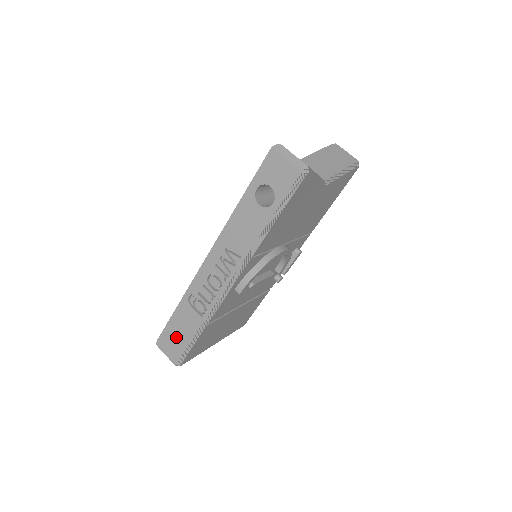
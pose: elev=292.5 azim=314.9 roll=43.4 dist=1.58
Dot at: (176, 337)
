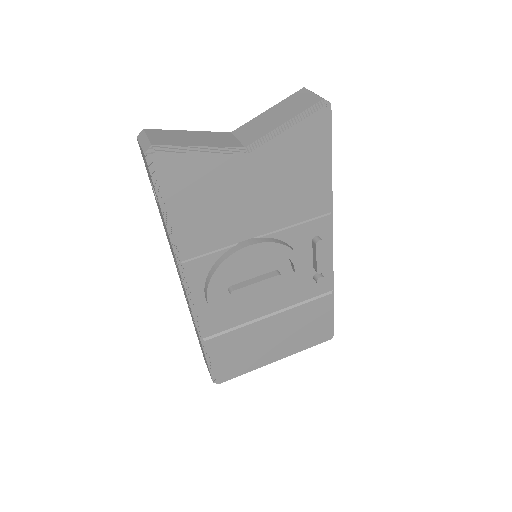
Dot at: occluded
